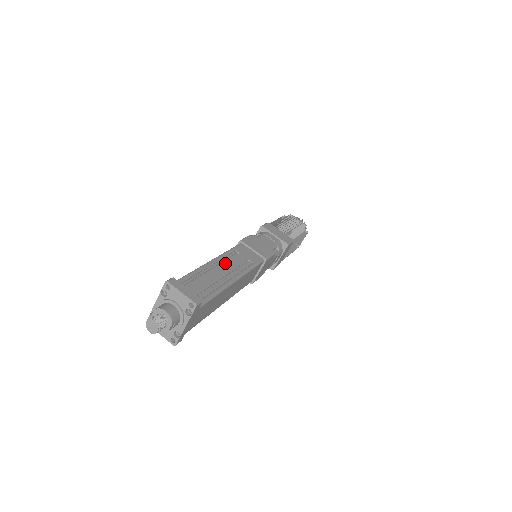
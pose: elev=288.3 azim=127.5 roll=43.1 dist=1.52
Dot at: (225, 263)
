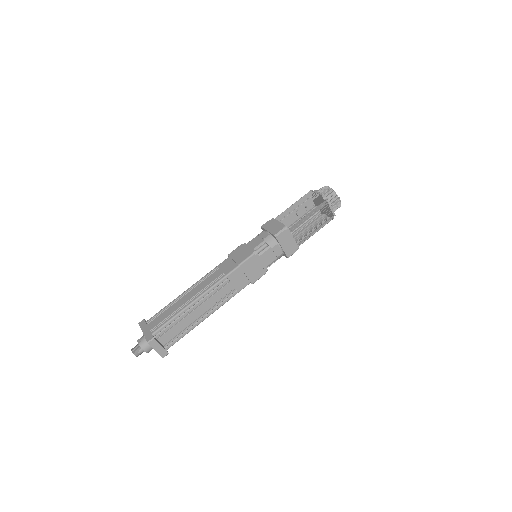
Dot at: (209, 299)
